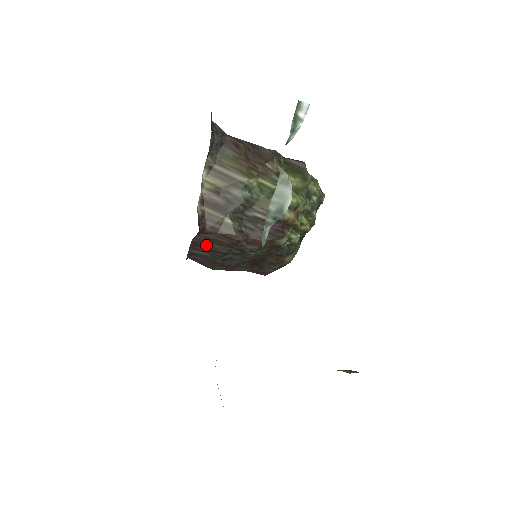
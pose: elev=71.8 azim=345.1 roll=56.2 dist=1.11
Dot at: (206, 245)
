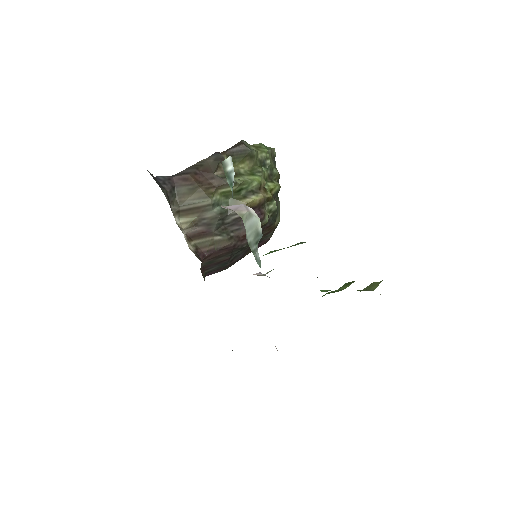
Dot at: (212, 263)
